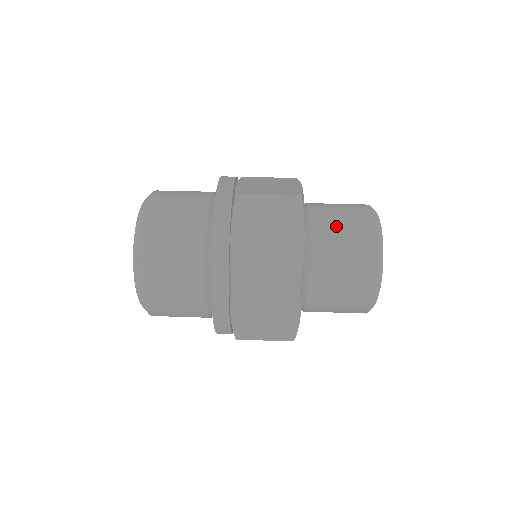
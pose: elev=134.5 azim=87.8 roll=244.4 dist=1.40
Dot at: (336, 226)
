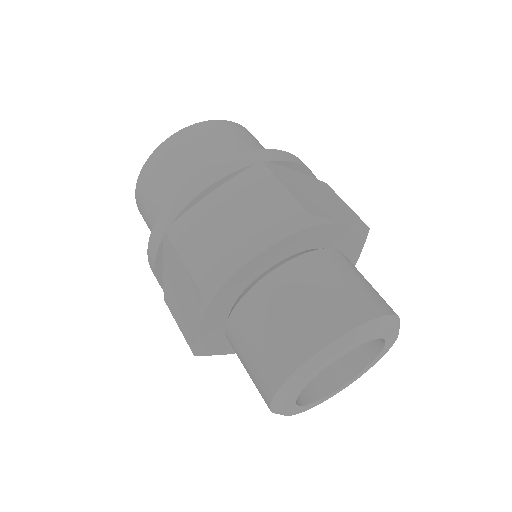
Dot at: (252, 337)
